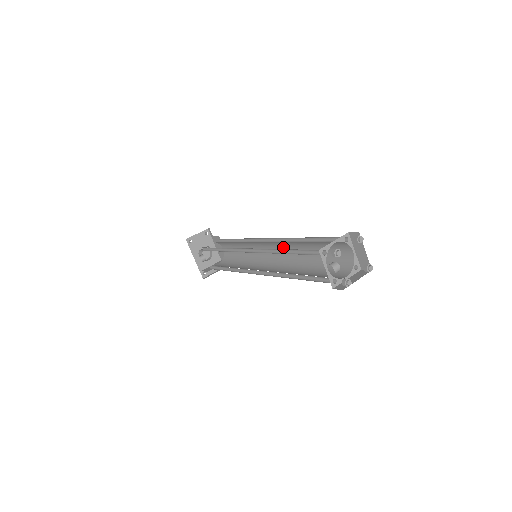
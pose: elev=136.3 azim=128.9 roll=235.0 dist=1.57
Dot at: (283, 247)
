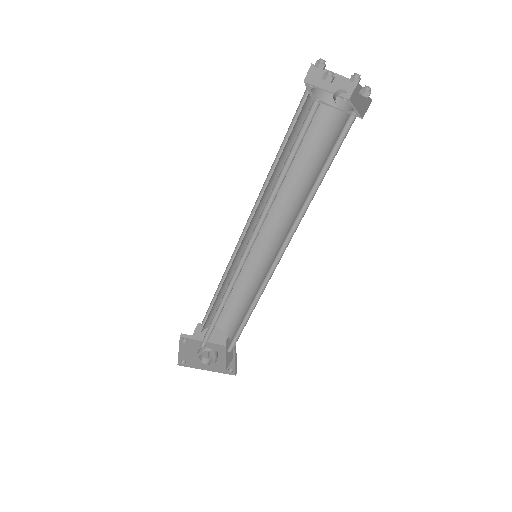
Dot at: occluded
